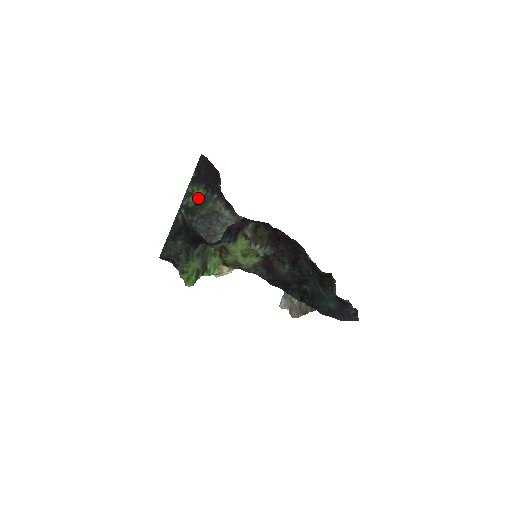
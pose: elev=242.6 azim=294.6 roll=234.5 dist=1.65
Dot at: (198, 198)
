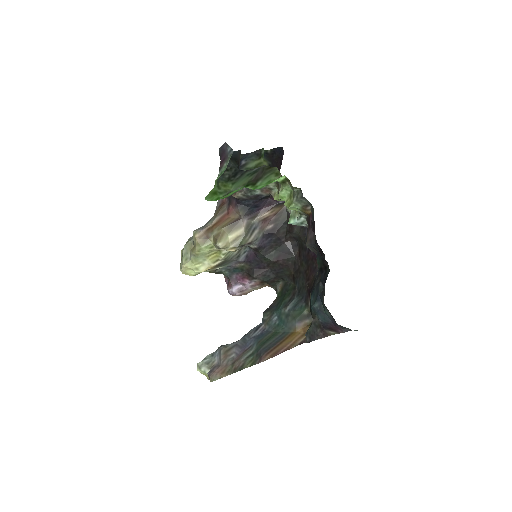
Dot at: occluded
